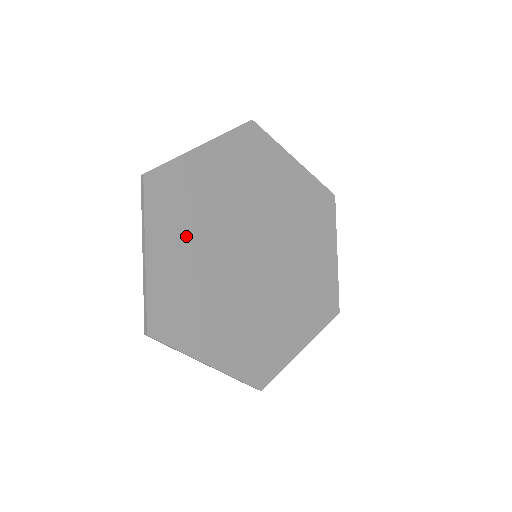
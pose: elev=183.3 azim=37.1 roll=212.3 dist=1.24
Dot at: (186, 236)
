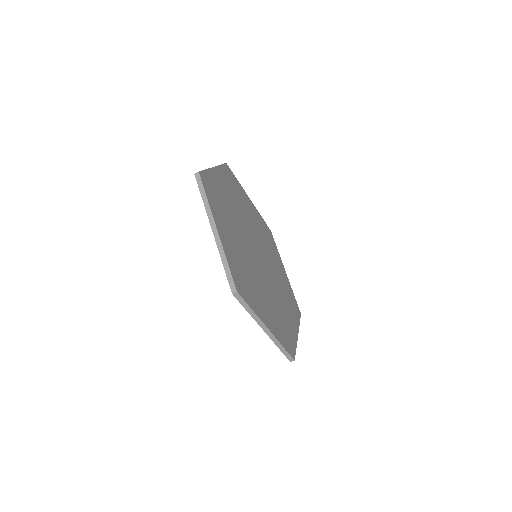
Dot at: (232, 195)
